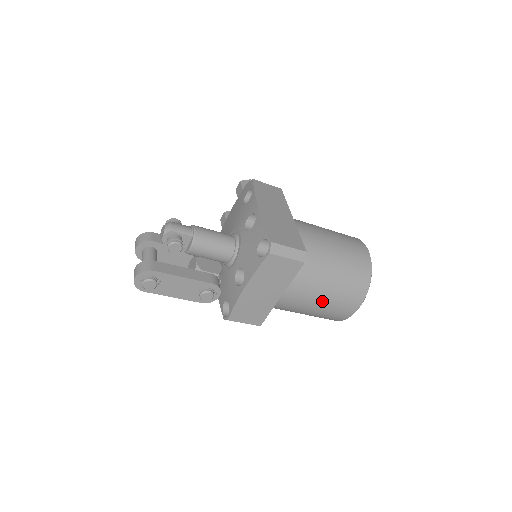
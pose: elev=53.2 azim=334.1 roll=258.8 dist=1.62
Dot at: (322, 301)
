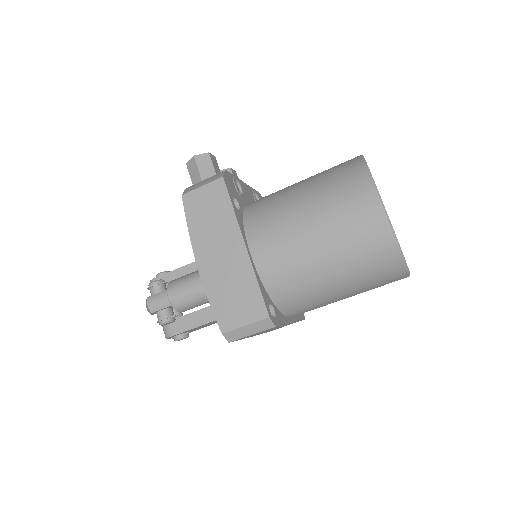
Dot at: (348, 297)
